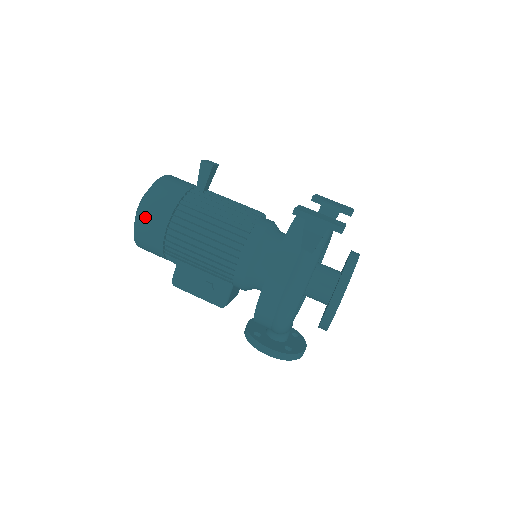
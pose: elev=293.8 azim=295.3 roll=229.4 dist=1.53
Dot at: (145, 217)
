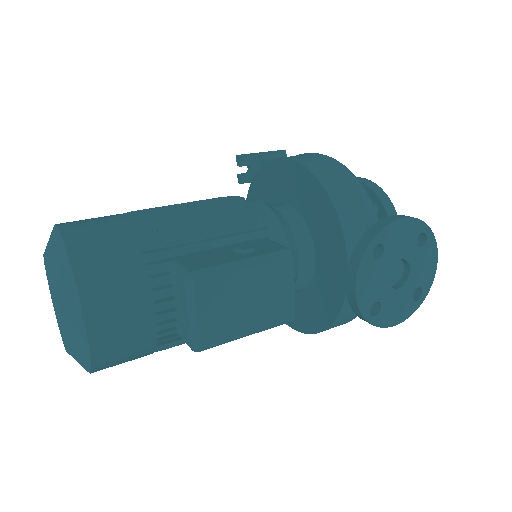
Dot at: (74, 222)
